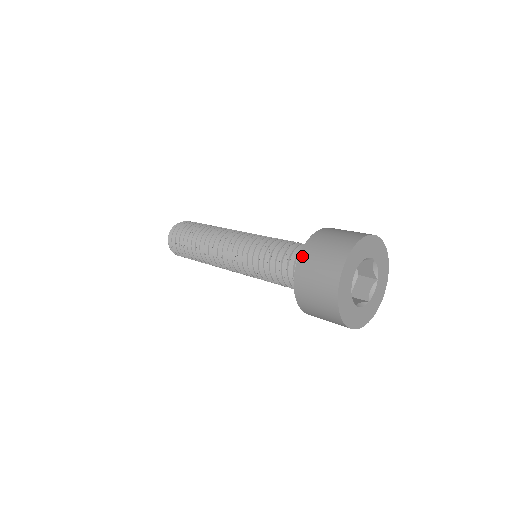
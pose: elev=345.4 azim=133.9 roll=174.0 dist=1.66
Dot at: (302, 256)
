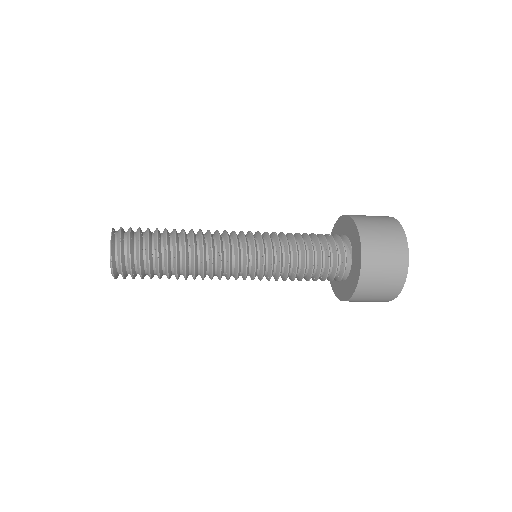
Dot at: (356, 218)
